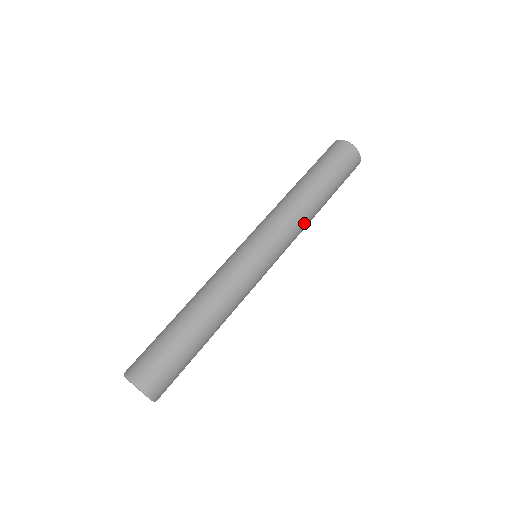
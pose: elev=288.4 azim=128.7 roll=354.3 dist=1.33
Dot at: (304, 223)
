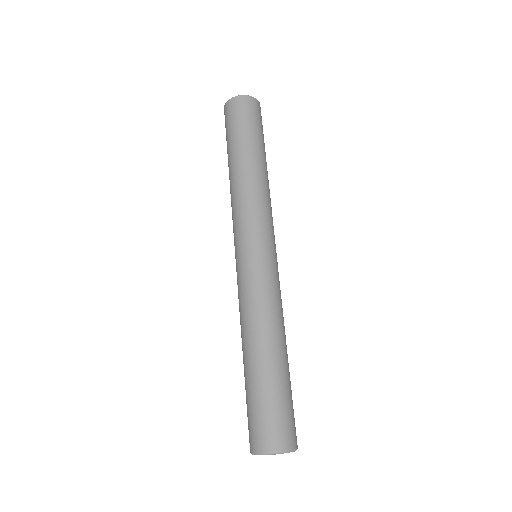
Dot at: (269, 195)
